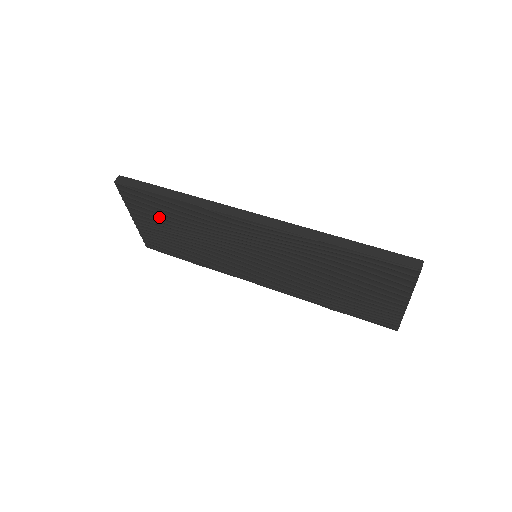
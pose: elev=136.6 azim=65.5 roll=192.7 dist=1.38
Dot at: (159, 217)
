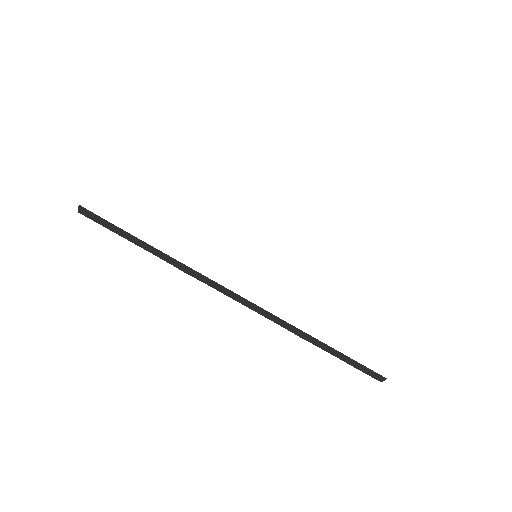
Dot at: occluded
